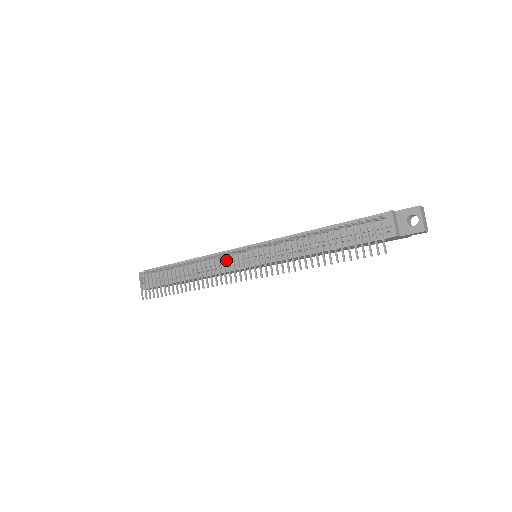
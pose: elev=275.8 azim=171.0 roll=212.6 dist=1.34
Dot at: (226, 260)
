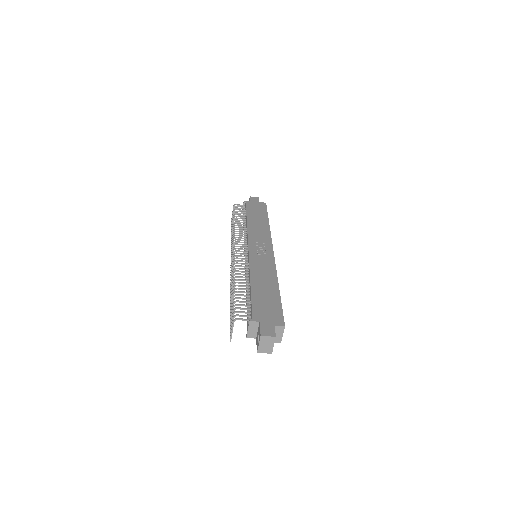
Dot at: occluded
